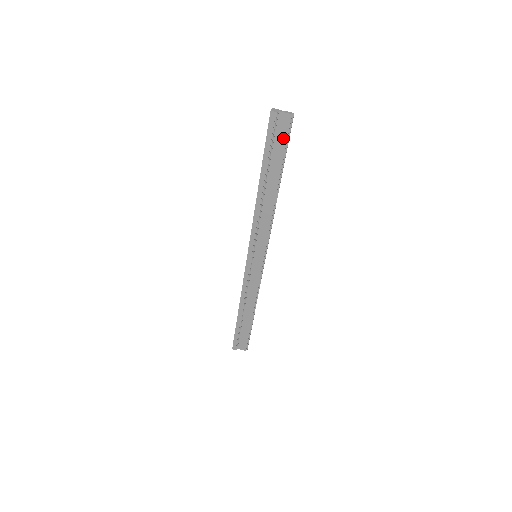
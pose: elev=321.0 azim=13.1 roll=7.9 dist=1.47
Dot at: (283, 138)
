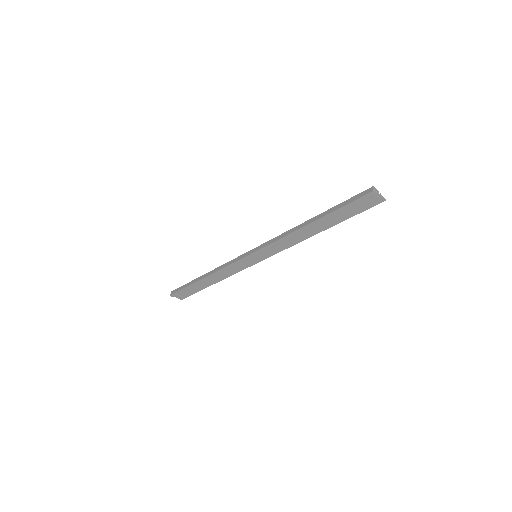
Dot at: (361, 209)
